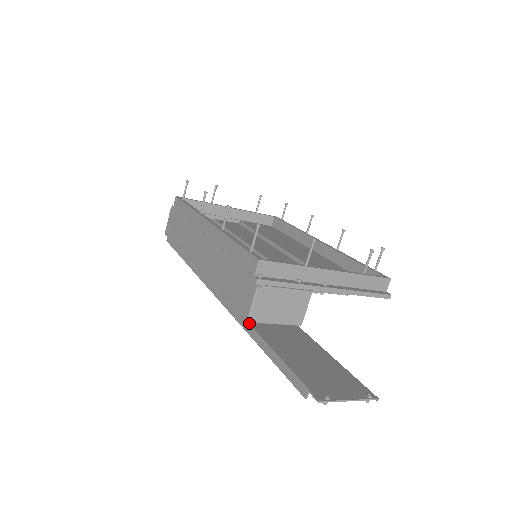
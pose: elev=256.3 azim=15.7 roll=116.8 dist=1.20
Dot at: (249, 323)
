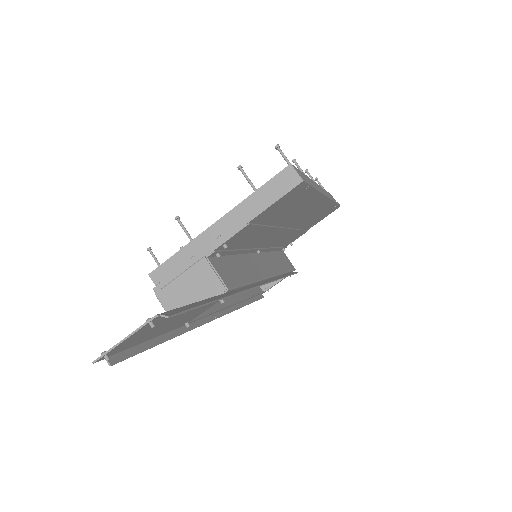
Dot at: (177, 327)
